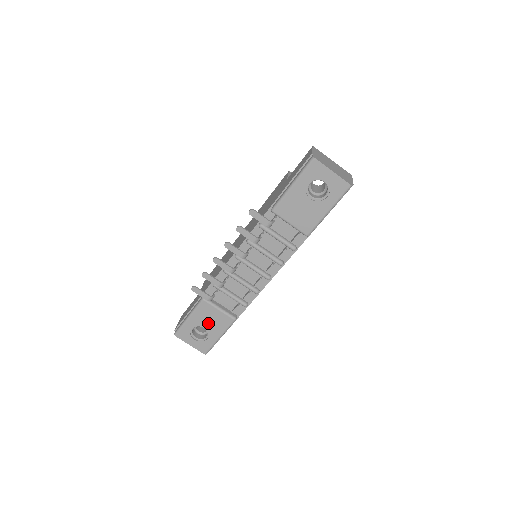
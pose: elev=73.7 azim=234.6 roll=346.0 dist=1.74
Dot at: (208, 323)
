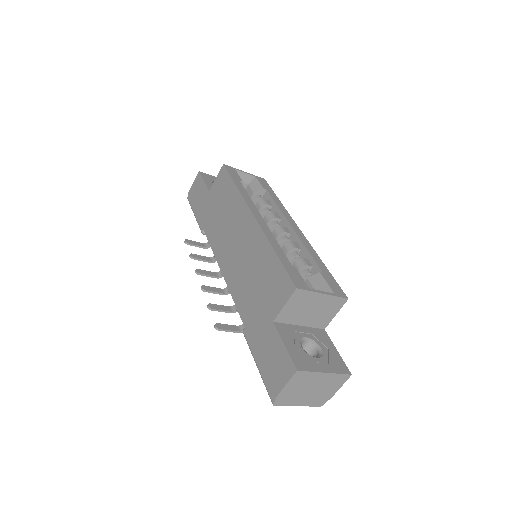
Dot at: occluded
